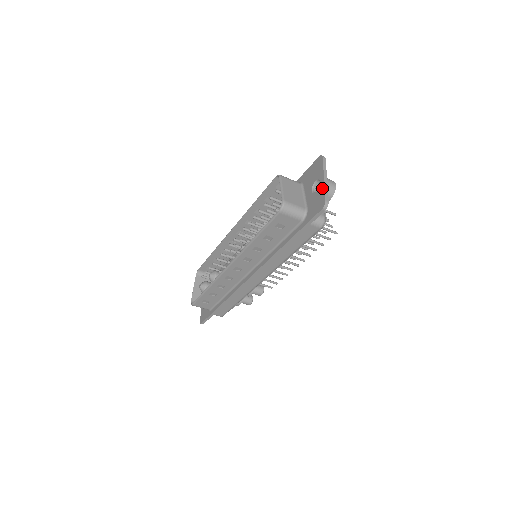
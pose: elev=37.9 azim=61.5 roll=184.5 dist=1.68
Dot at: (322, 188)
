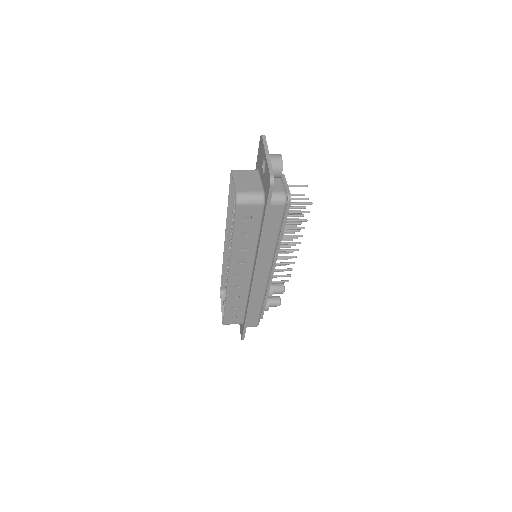
Dot at: (266, 165)
